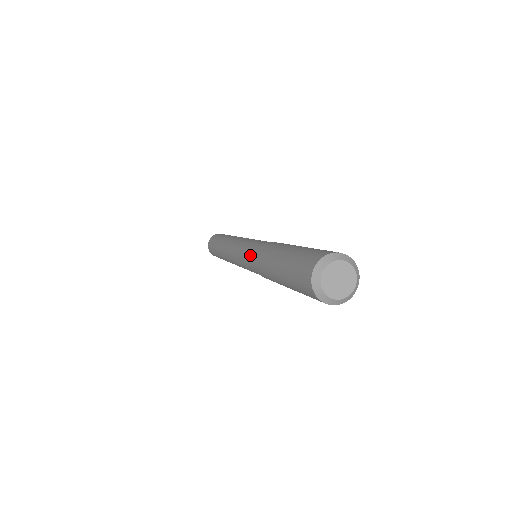
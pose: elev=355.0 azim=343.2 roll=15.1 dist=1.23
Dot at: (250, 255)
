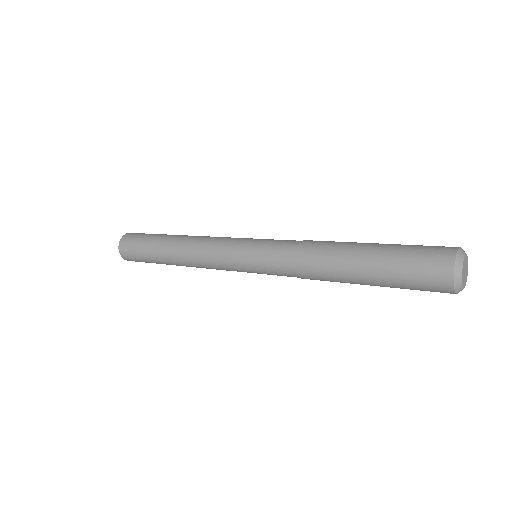
Dot at: (280, 251)
